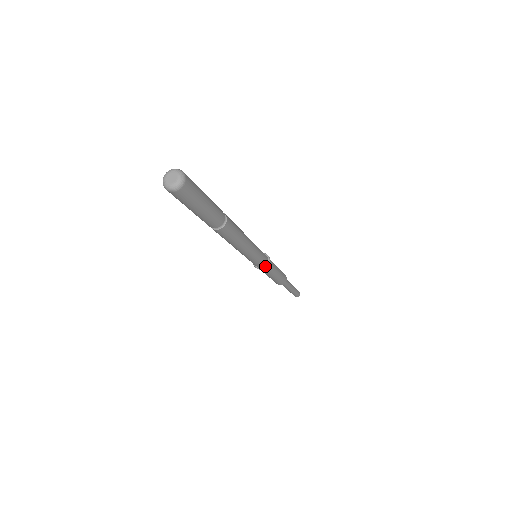
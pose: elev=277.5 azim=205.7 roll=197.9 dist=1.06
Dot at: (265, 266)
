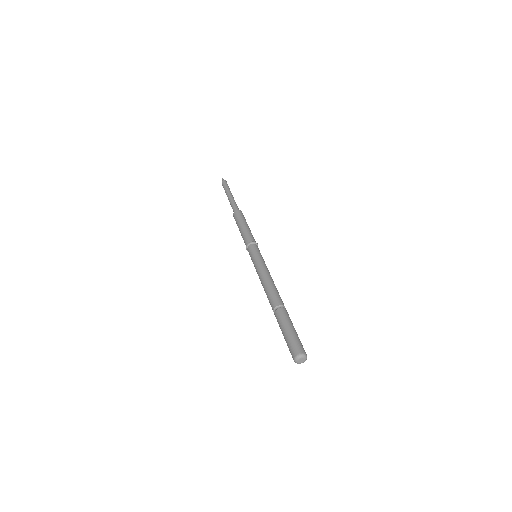
Dot at: occluded
